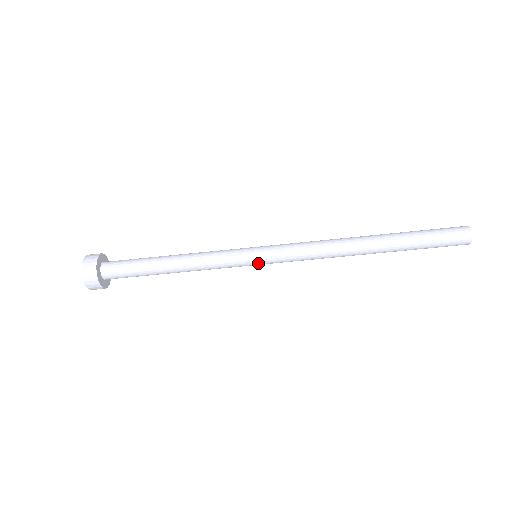
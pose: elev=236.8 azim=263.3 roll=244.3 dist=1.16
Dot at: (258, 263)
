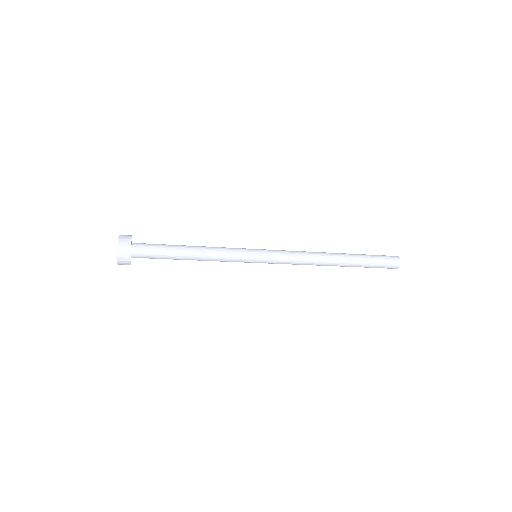
Dot at: occluded
